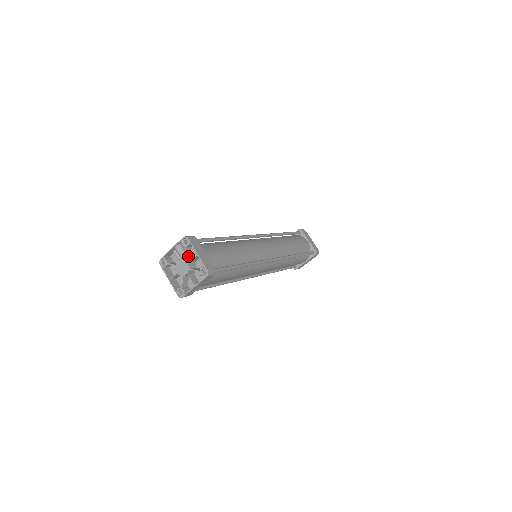
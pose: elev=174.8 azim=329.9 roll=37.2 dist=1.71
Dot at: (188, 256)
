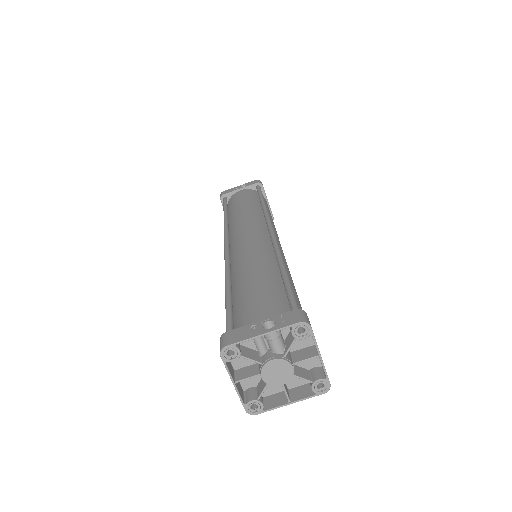
Dot at: (286, 347)
